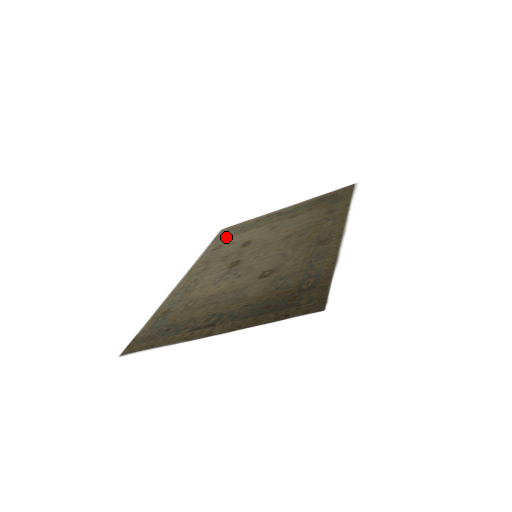
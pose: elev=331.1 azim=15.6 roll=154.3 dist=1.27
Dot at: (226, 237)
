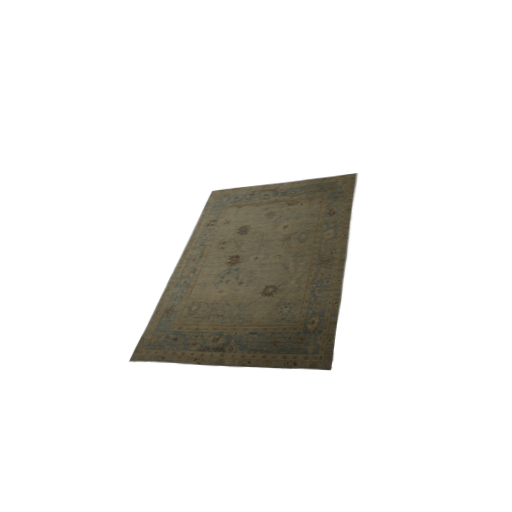
Dot at: (219, 208)
